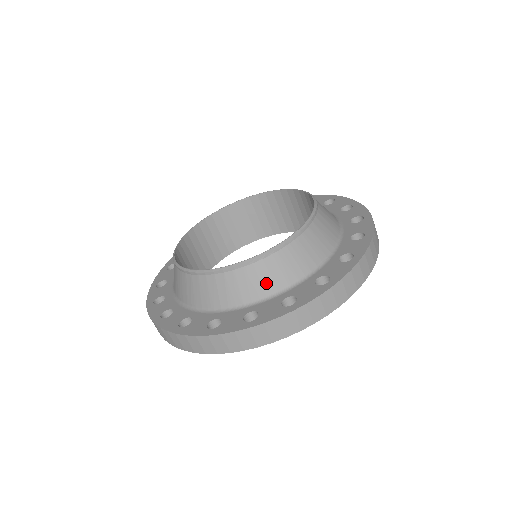
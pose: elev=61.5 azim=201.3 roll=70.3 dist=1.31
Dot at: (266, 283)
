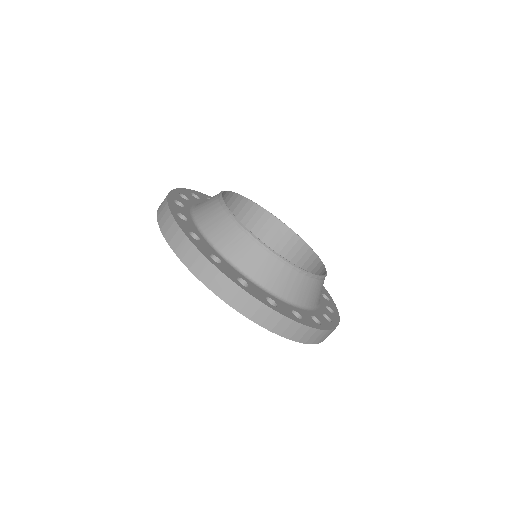
Dot at: (305, 296)
